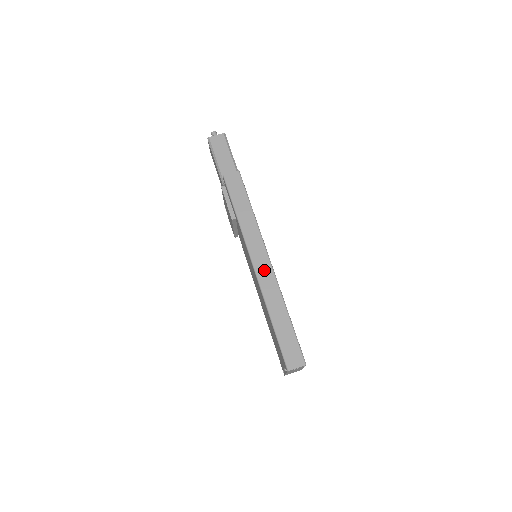
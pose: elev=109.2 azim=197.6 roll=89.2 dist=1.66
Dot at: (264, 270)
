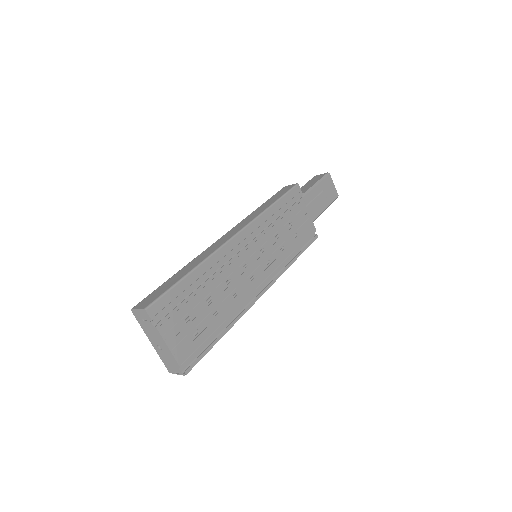
Dot at: (223, 240)
